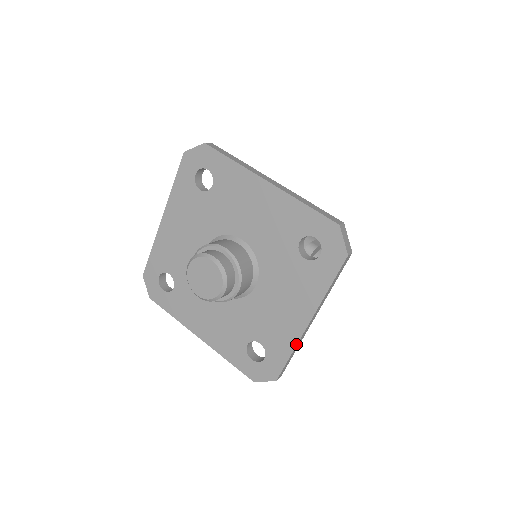
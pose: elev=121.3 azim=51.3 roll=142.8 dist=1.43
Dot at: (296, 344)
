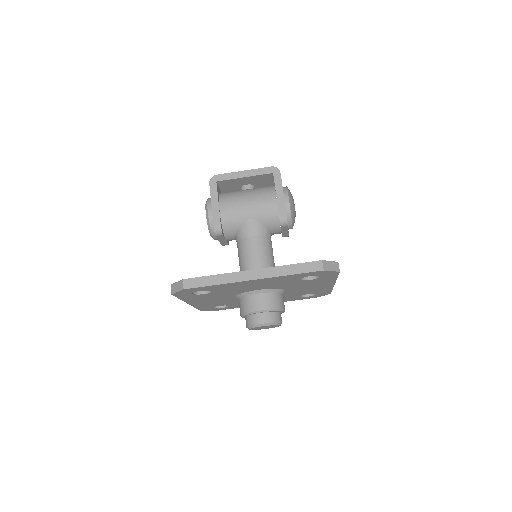
Dot at: (332, 288)
